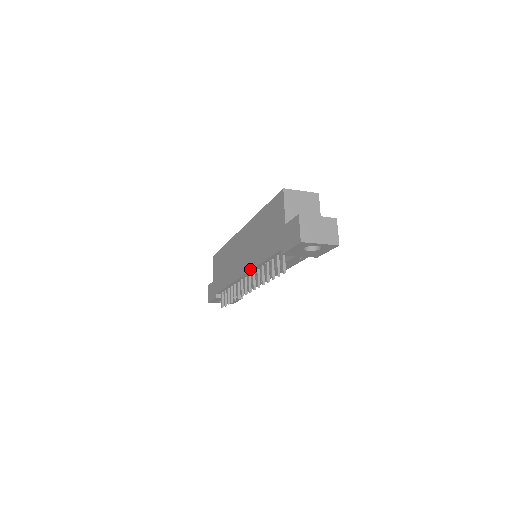
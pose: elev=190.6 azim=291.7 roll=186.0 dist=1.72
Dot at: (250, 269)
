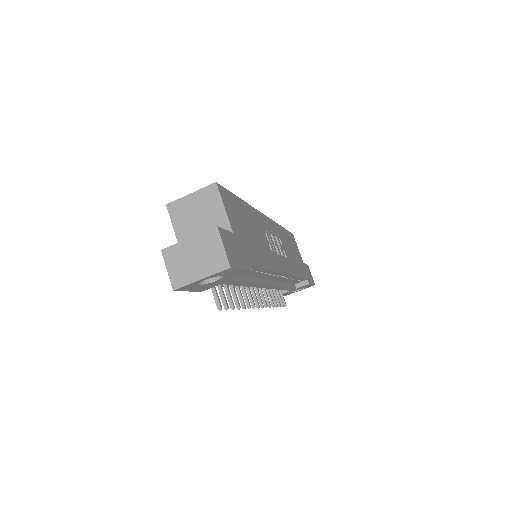
Dot at: occluded
